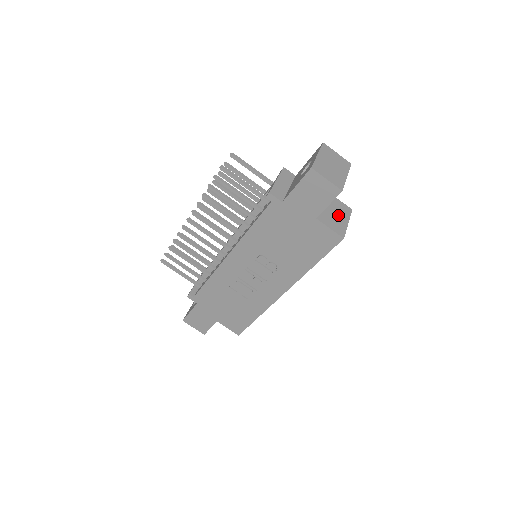
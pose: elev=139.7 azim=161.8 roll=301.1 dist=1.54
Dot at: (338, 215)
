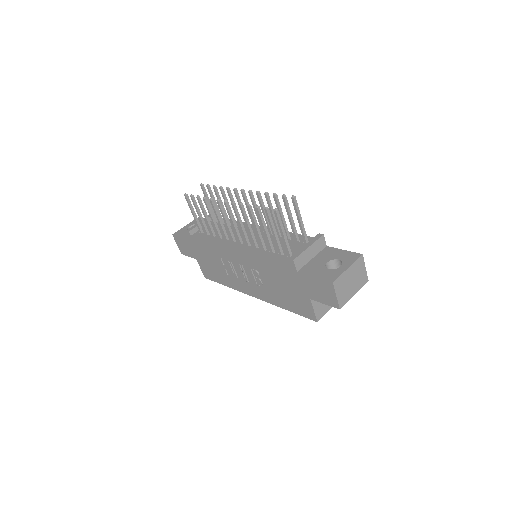
Dot at: occluded
